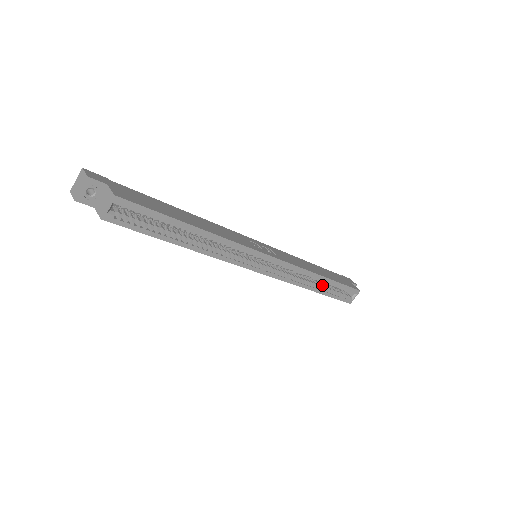
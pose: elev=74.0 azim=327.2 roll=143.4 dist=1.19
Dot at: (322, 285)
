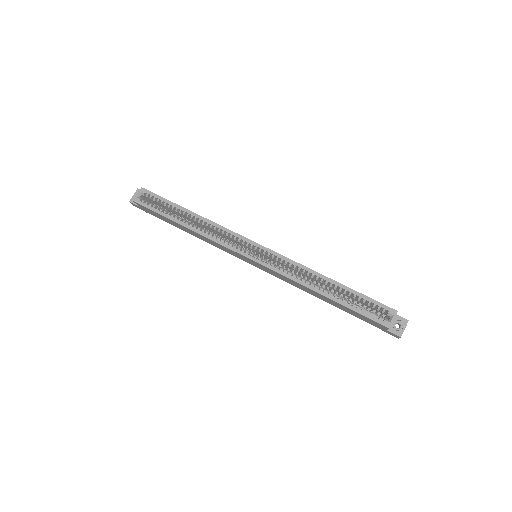
Dot at: (337, 295)
